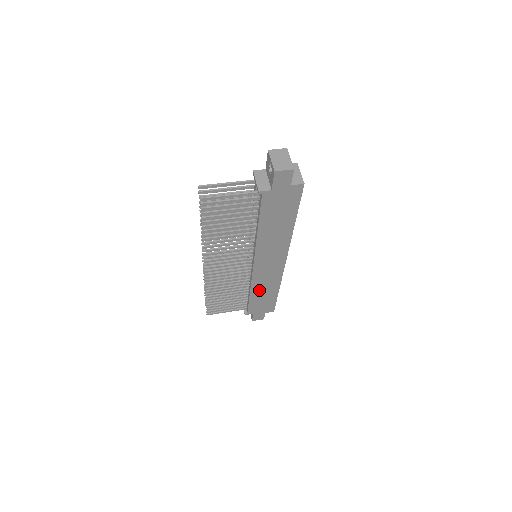
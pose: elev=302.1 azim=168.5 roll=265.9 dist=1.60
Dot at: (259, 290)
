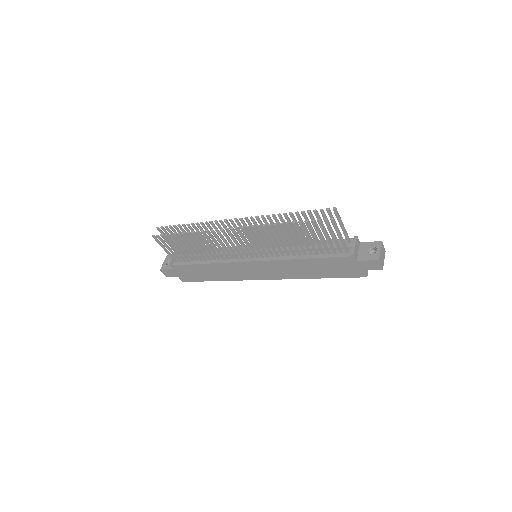
Dot at: (214, 269)
